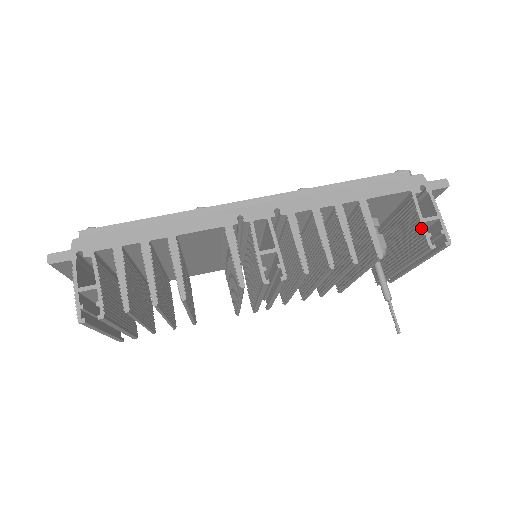
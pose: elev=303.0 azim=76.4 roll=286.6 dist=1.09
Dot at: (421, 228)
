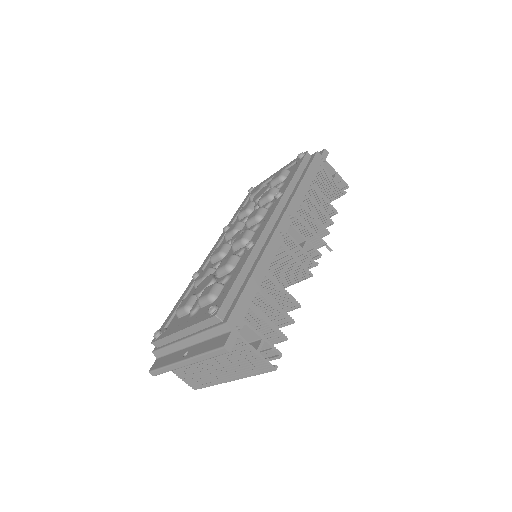
Dot at: (336, 185)
